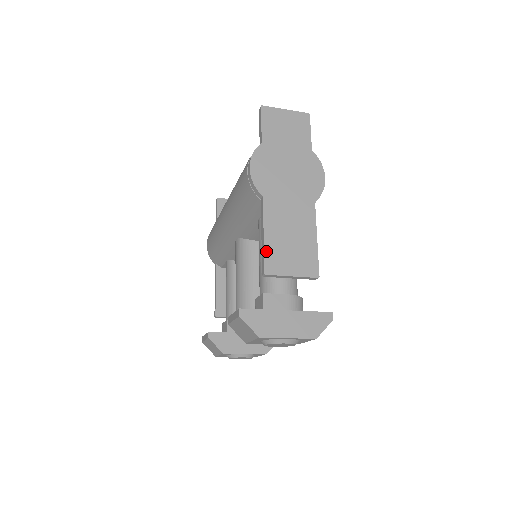
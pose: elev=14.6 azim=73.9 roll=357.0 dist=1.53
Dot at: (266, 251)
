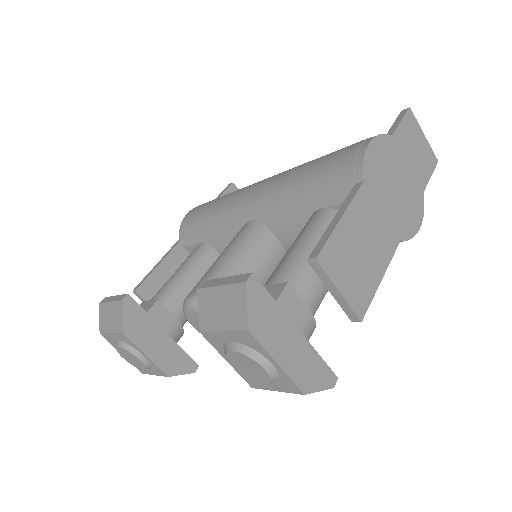
Dot at: (333, 236)
